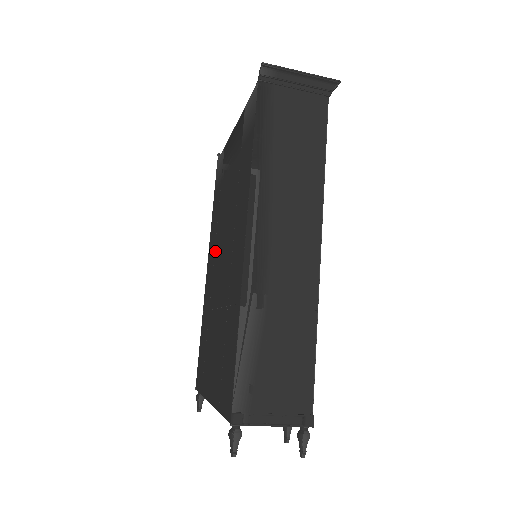
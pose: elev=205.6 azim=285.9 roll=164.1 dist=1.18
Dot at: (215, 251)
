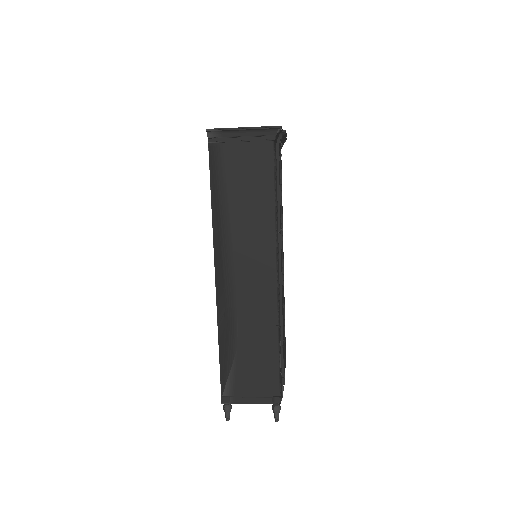
Dot at: occluded
